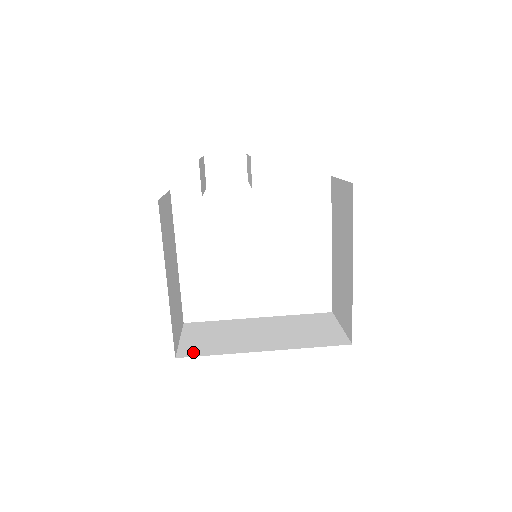
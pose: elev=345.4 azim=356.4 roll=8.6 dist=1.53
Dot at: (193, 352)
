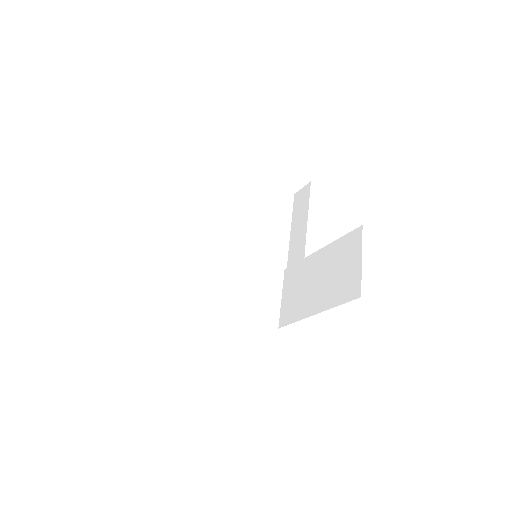
Dot at: (166, 287)
